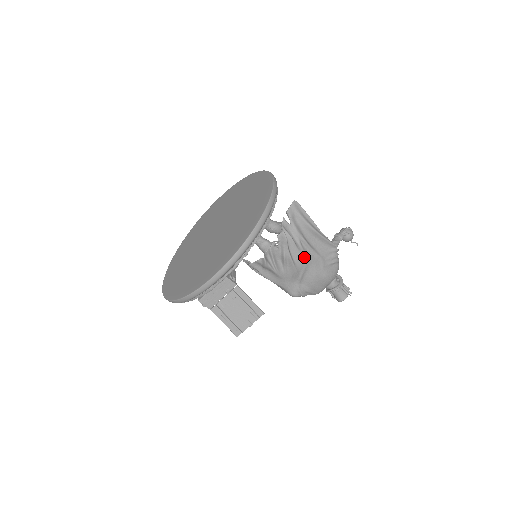
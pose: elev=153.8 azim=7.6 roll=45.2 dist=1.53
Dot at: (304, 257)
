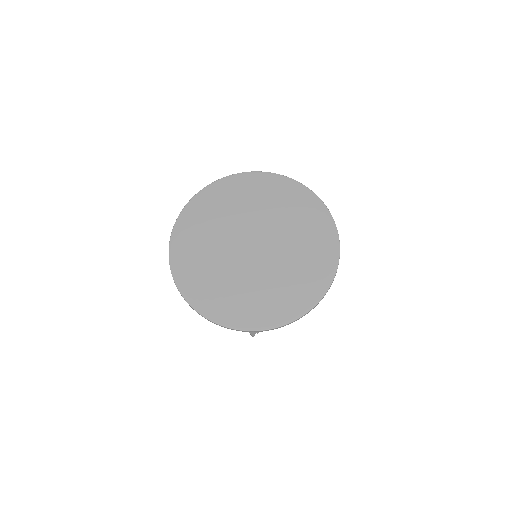
Dot at: occluded
